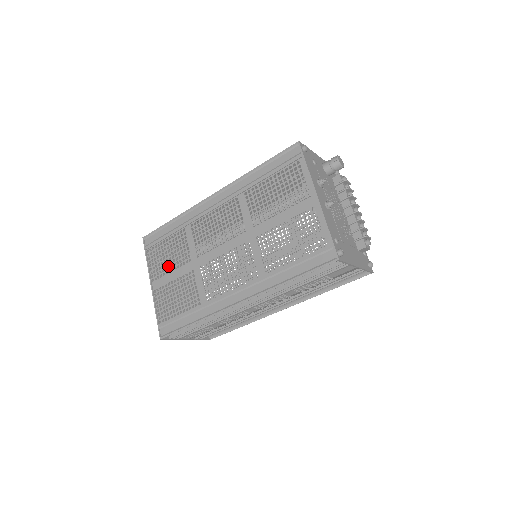
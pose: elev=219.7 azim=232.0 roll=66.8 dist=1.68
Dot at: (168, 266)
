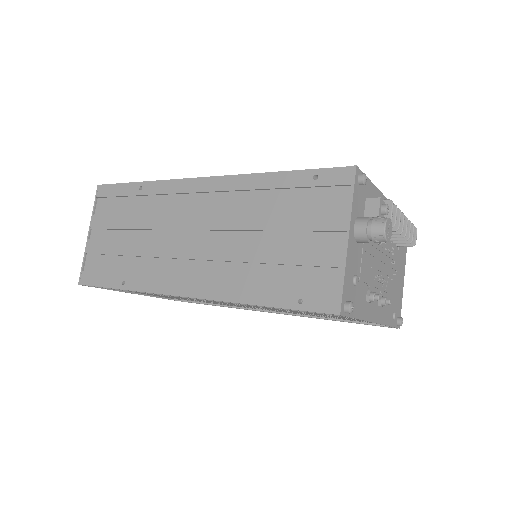
Dot at: occluded
